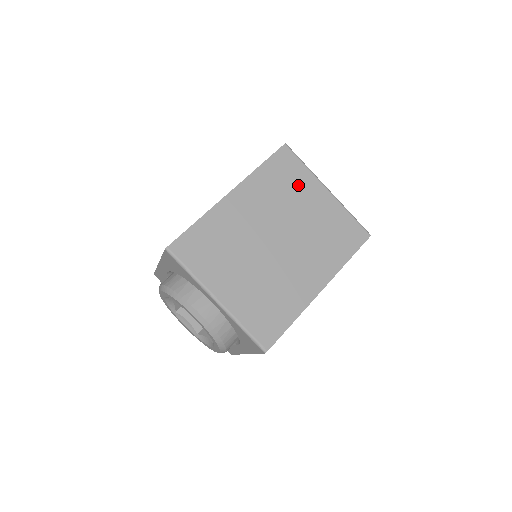
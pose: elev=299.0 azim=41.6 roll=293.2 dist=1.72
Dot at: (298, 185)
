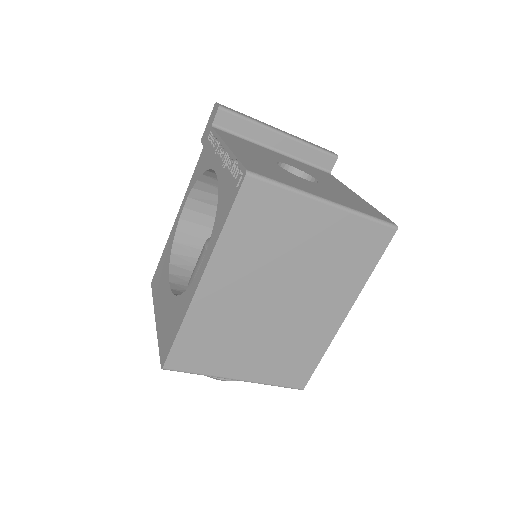
Dot at: (284, 222)
